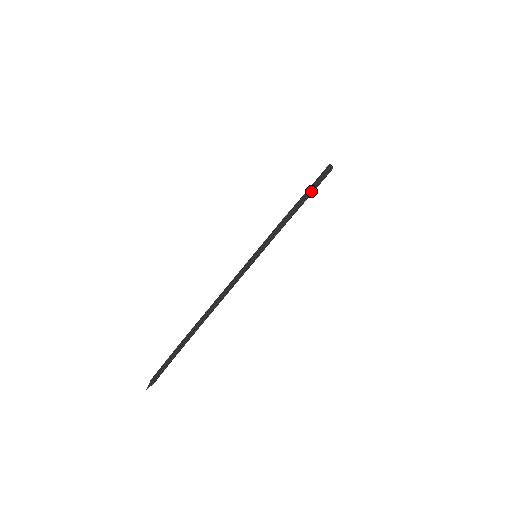
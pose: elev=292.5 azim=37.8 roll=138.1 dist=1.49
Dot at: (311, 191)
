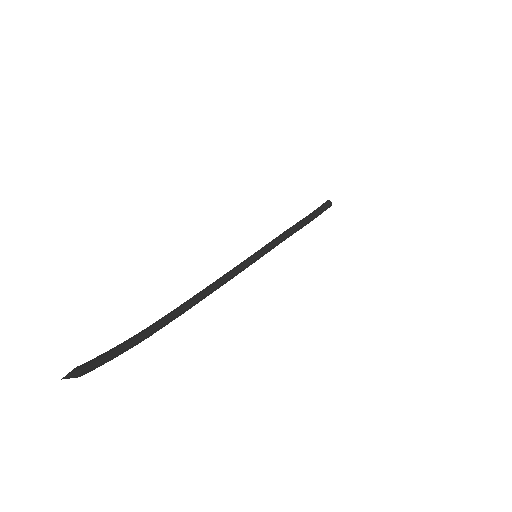
Dot at: (312, 214)
